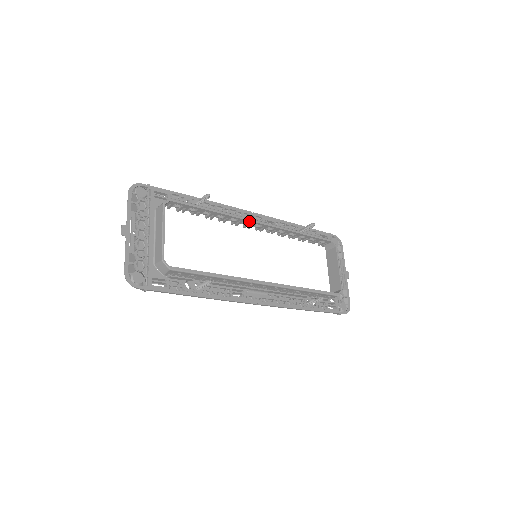
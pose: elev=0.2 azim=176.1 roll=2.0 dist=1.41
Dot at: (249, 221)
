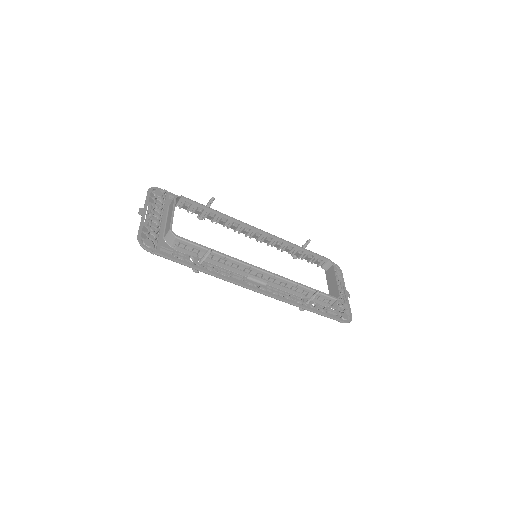
Dot at: (249, 227)
